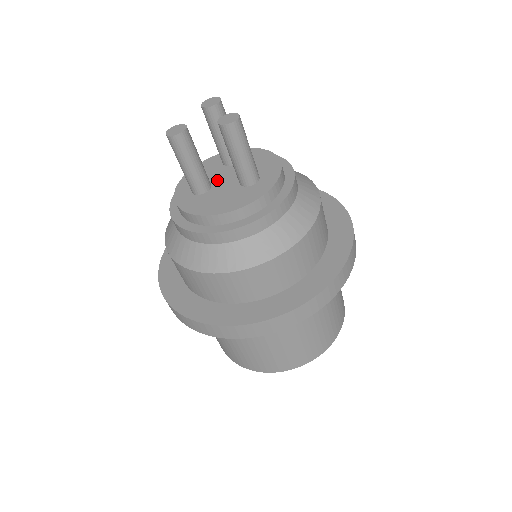
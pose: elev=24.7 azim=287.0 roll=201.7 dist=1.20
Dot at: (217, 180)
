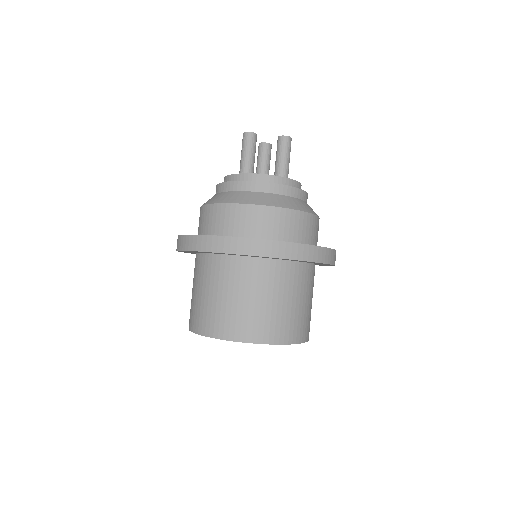
Dot at: occluded
